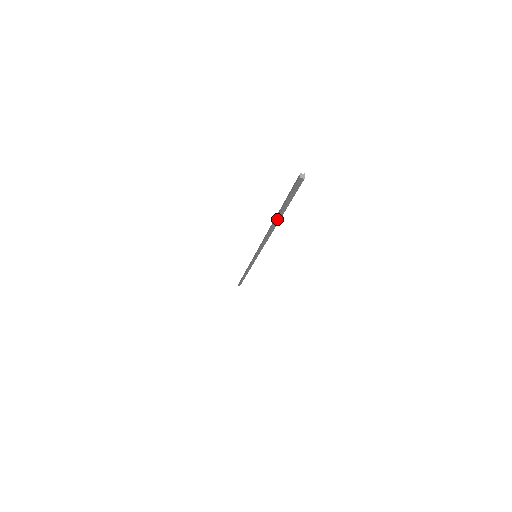
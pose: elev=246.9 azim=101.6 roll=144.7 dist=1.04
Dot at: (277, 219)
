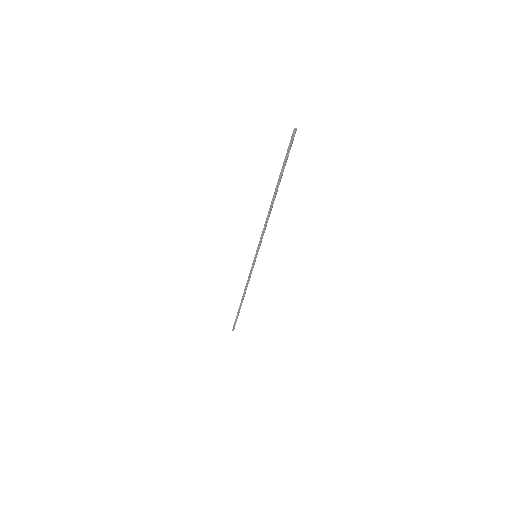
Dot at: (277, 186)
